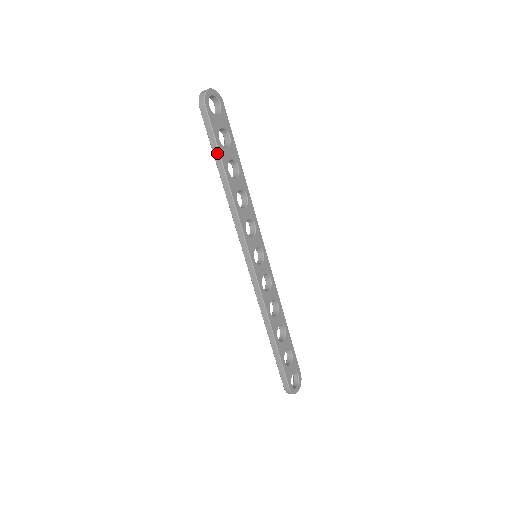
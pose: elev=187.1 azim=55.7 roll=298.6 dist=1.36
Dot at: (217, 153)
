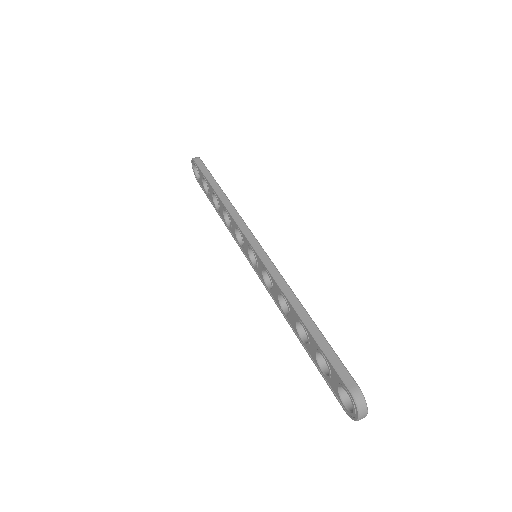
Dot at: occluded
